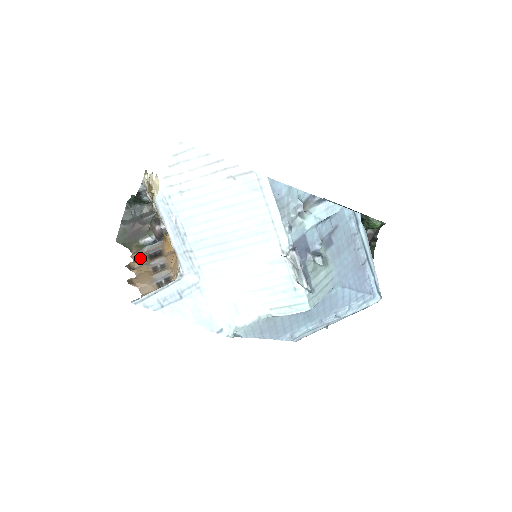
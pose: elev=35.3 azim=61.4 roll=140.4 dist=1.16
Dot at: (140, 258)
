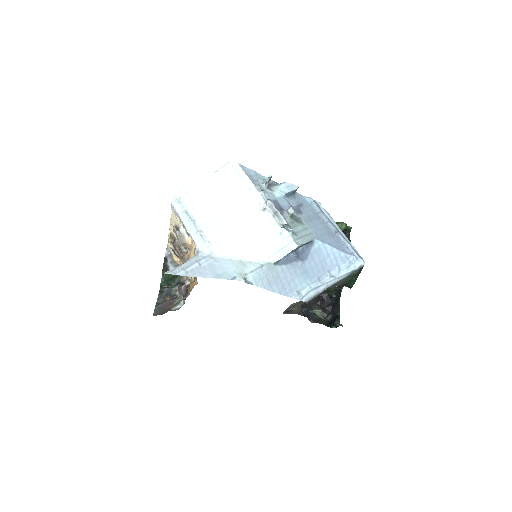
Dot at: occluded
